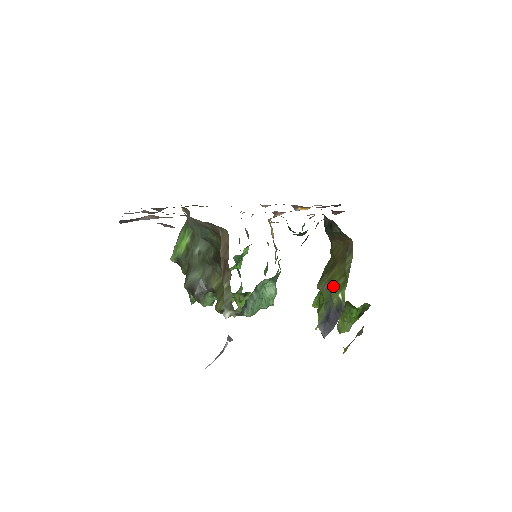
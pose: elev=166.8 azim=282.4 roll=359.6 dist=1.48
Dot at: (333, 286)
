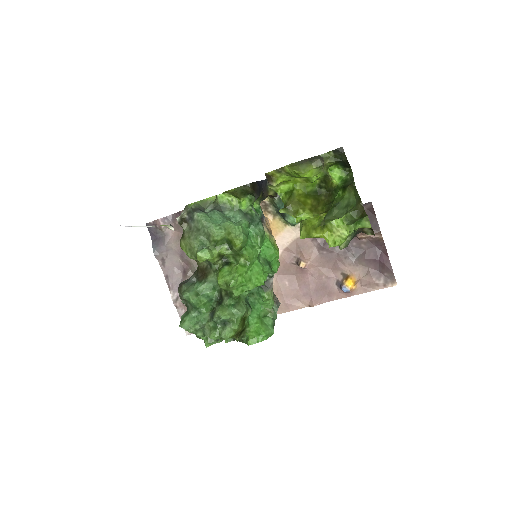
Dot at: occluded
